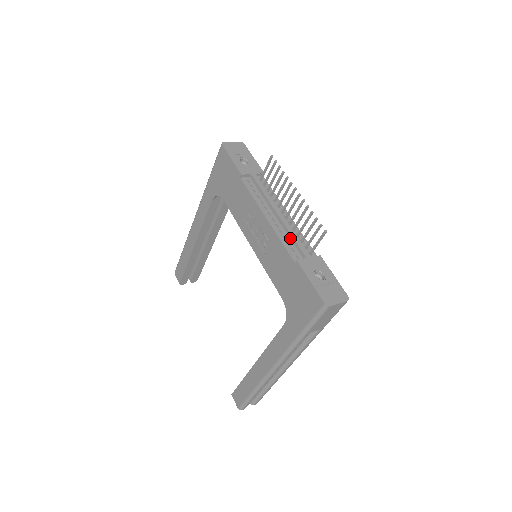
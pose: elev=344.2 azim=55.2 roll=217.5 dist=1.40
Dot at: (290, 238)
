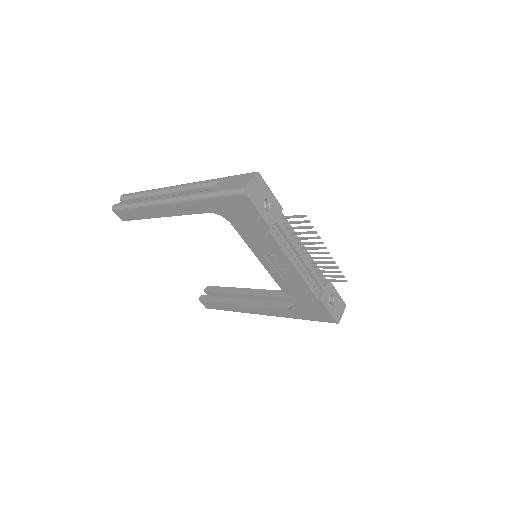
Dot at: (311, 276)
